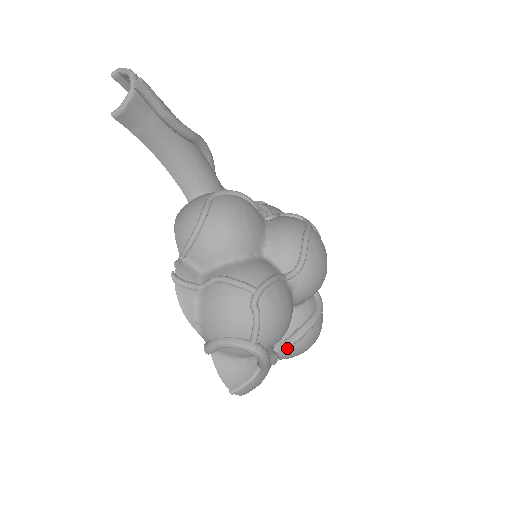
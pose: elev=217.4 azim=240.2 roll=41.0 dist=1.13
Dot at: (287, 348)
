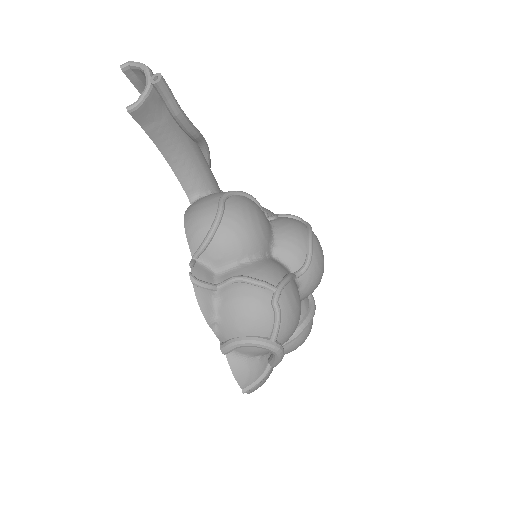
Dot at: (285, 345)
